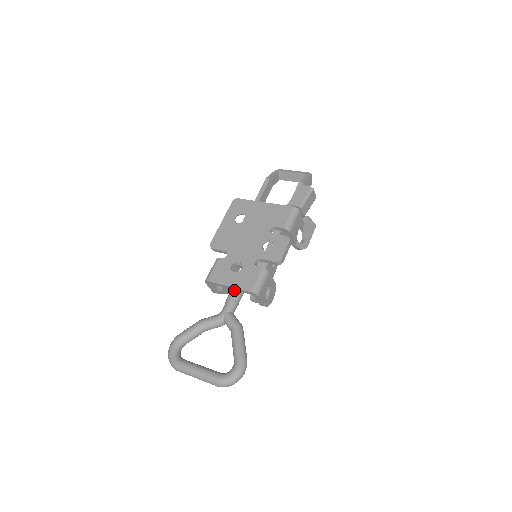
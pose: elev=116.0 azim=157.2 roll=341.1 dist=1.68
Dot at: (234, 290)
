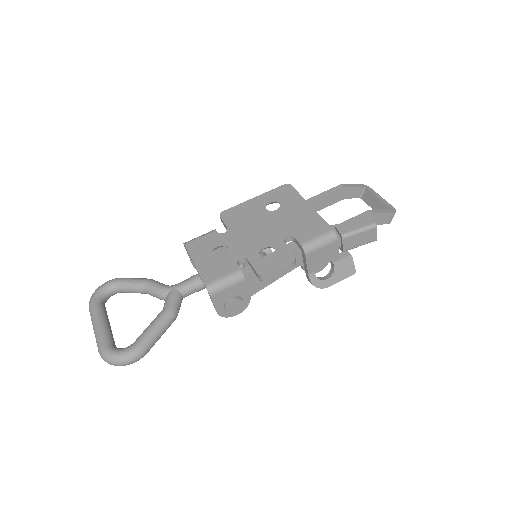
Dot at: occluded
